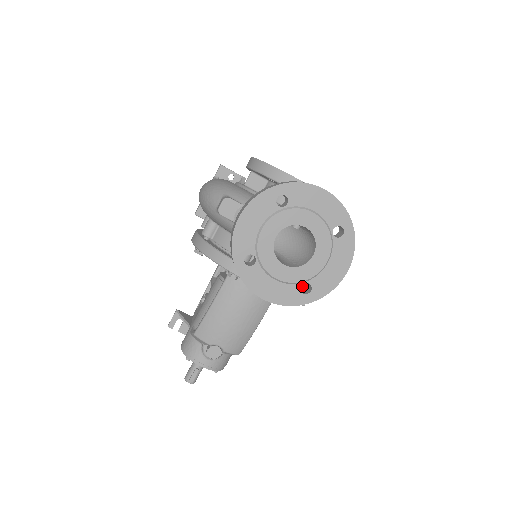
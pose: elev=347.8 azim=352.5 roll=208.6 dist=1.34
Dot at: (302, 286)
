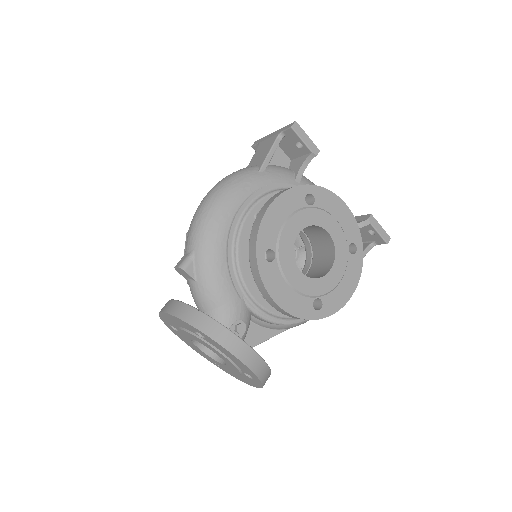
Dot at: occluded
